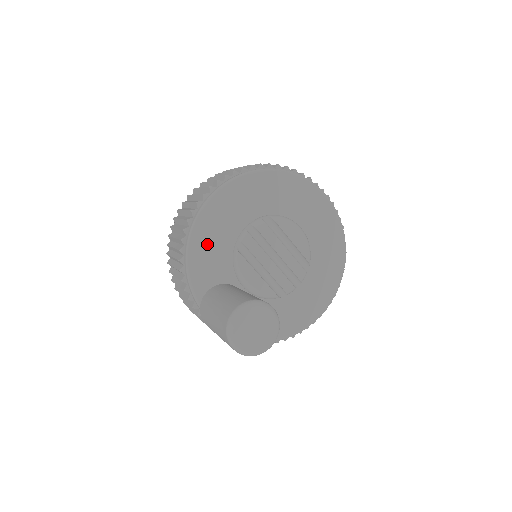
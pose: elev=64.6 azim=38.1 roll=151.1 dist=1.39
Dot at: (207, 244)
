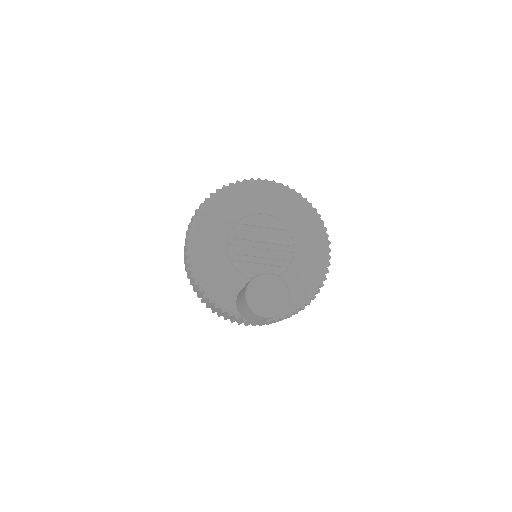
Dot at: (211, 273)
